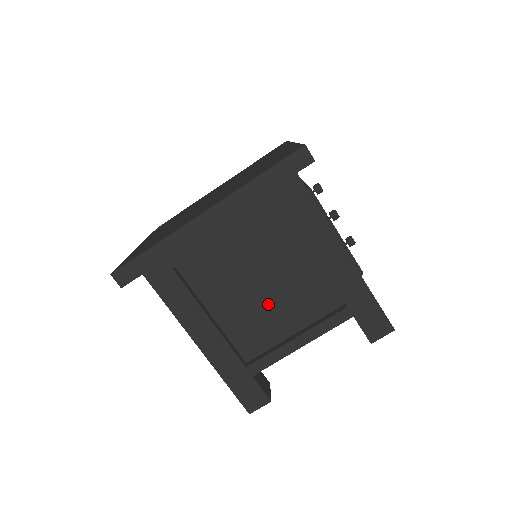
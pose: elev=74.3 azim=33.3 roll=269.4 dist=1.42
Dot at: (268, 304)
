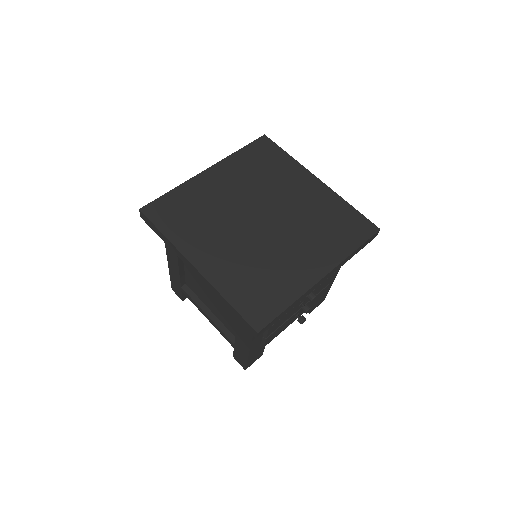
Dot at: (209, 296)
